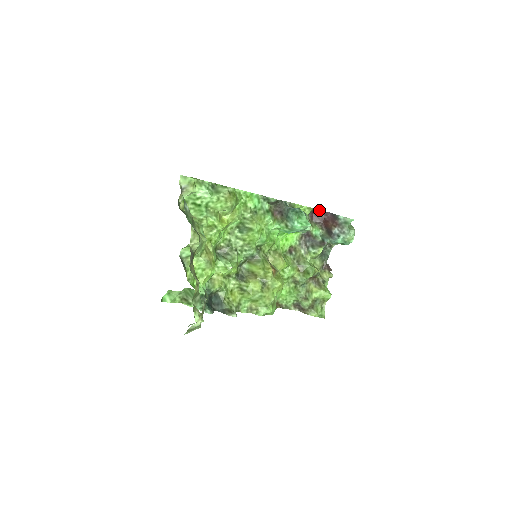
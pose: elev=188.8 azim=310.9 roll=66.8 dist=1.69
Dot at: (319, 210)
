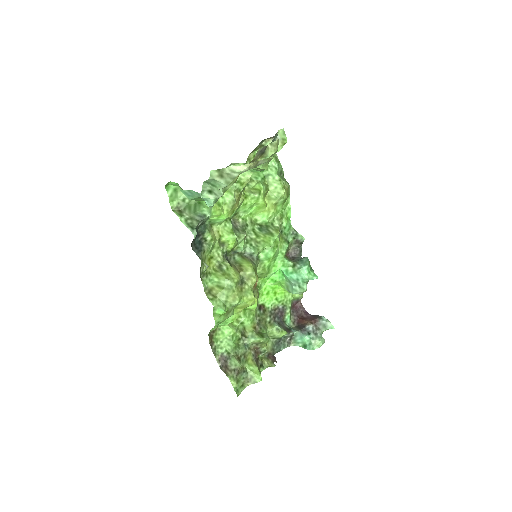
Dot at: occluded
